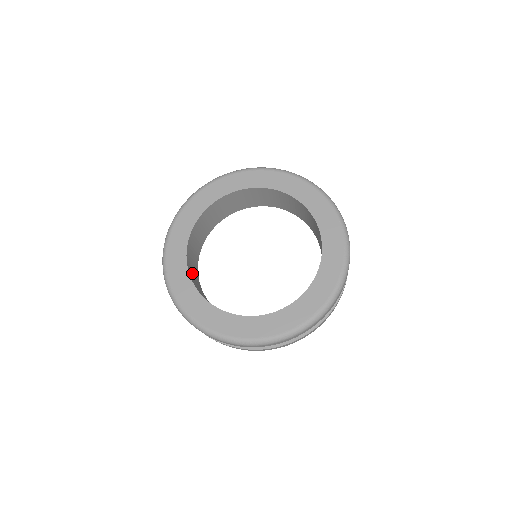
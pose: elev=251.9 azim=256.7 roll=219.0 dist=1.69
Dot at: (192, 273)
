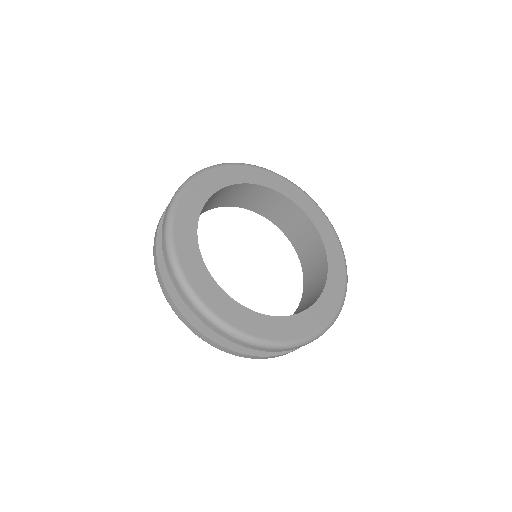
Dot at: occluded
